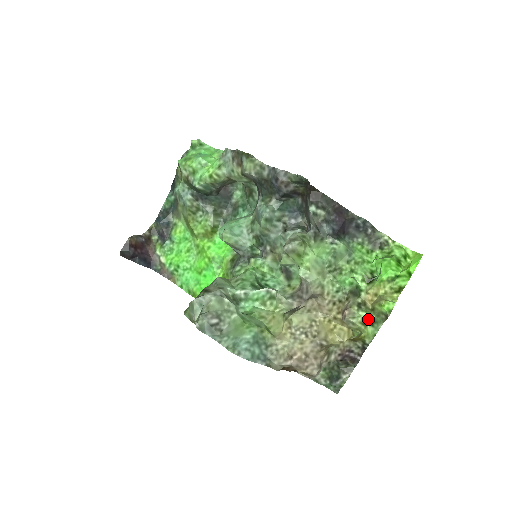
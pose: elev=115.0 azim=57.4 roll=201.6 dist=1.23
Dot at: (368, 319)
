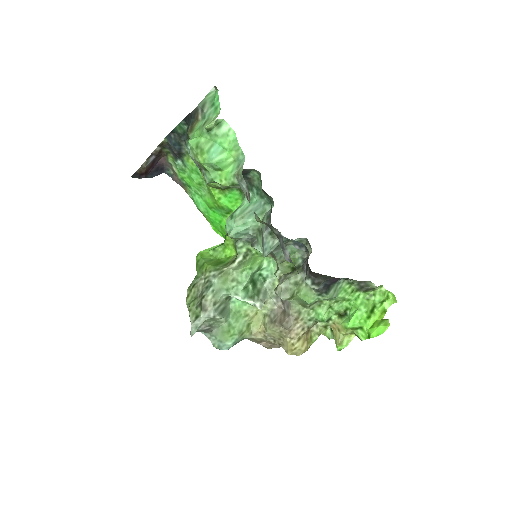
Dot at: occluded
